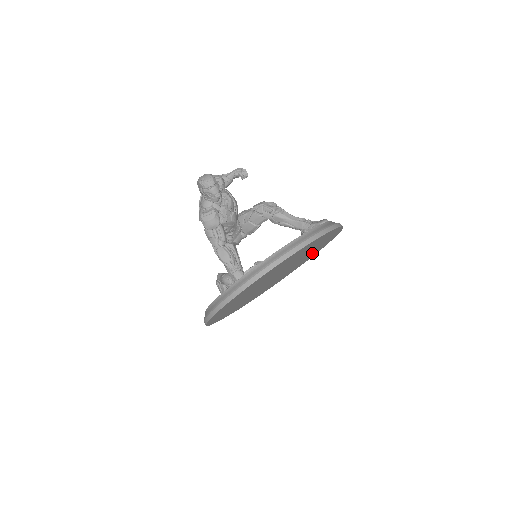
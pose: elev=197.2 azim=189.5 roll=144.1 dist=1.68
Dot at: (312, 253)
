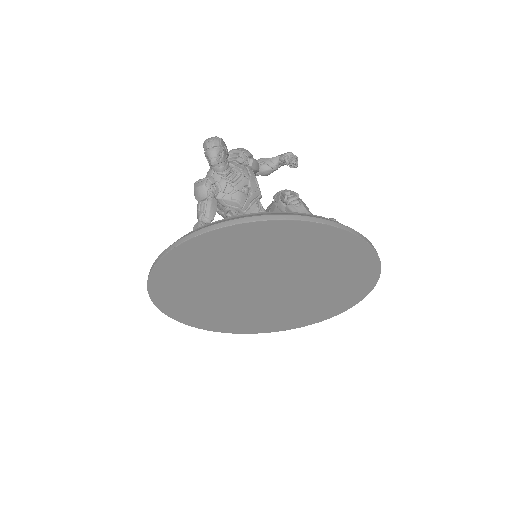
Dot at: (342, 281)
